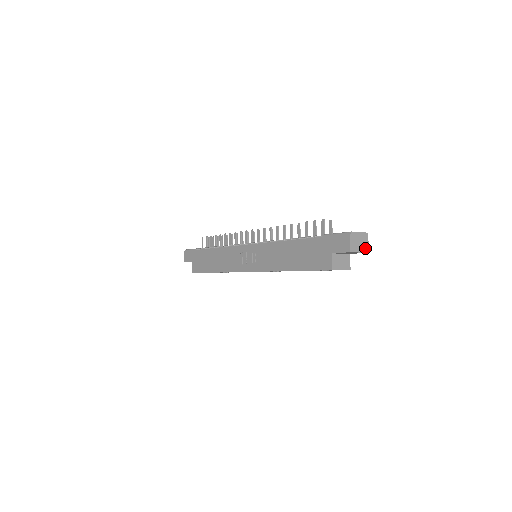
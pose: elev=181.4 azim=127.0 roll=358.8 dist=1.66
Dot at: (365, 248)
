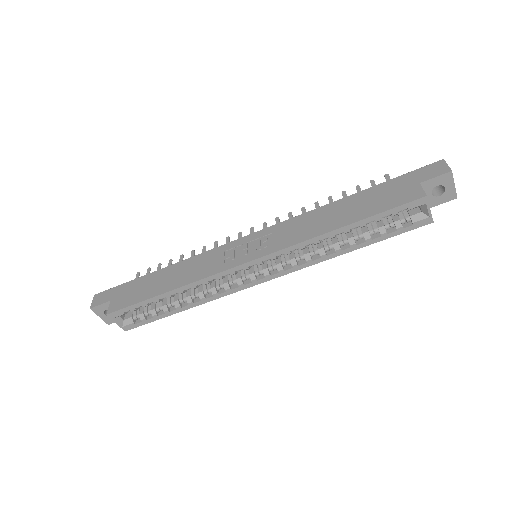
Dot at: (454, 190)
